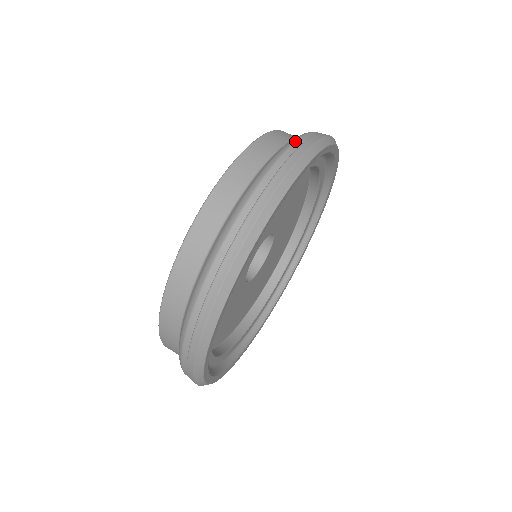
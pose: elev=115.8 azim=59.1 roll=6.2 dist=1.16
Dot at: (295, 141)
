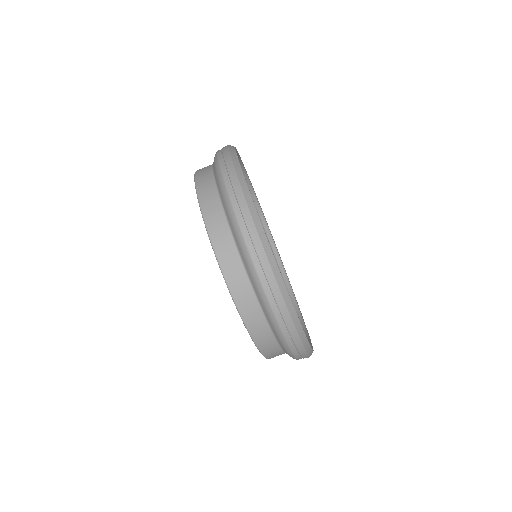
Dot at: (229, 197)
